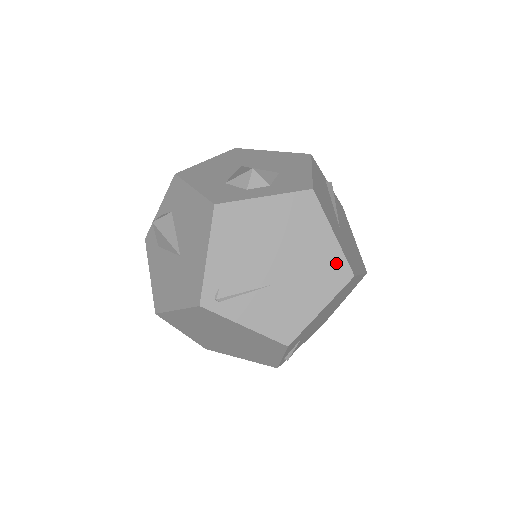
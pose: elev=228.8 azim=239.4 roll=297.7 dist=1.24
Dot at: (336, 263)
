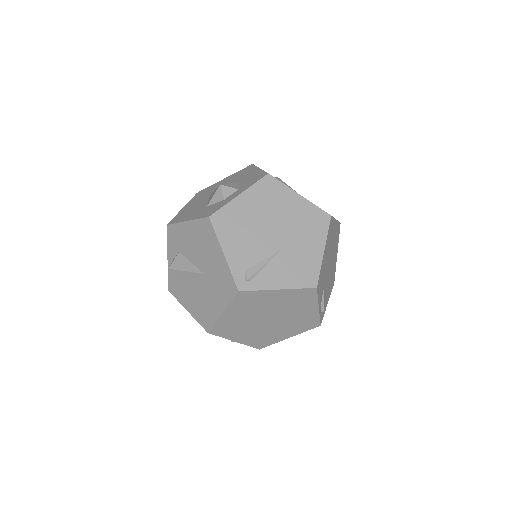
Dot at: (314, 213)
